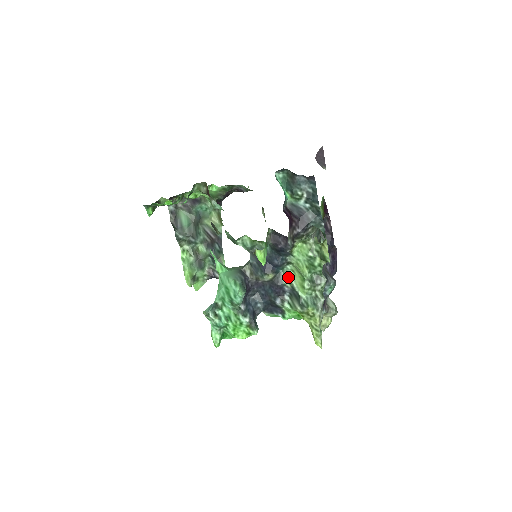
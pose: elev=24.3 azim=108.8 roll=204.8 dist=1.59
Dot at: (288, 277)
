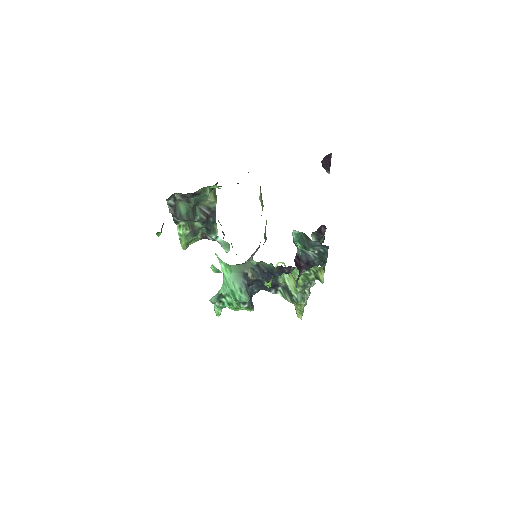
Dot at: (284, 279)
